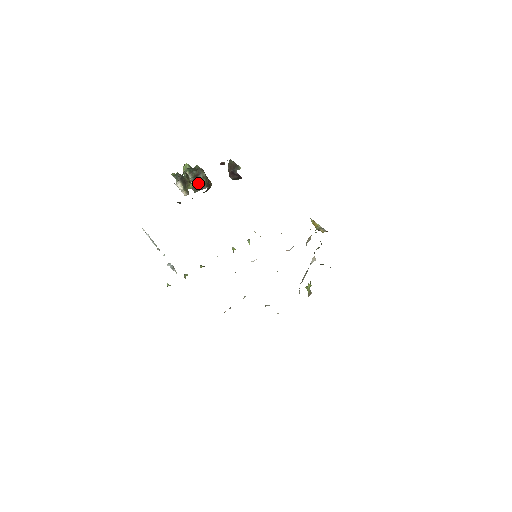
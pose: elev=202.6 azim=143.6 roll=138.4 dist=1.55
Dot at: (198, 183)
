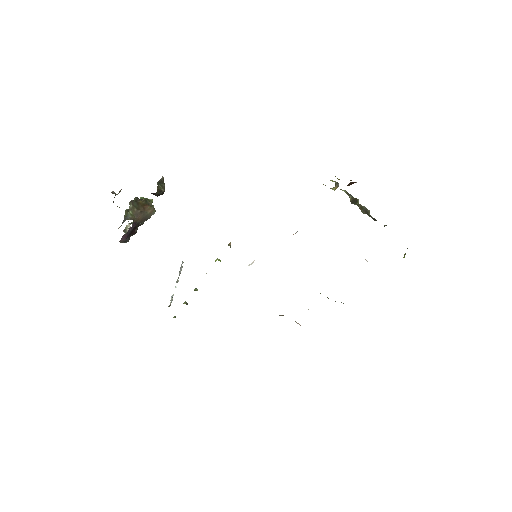
Dot at: (125, 218)
